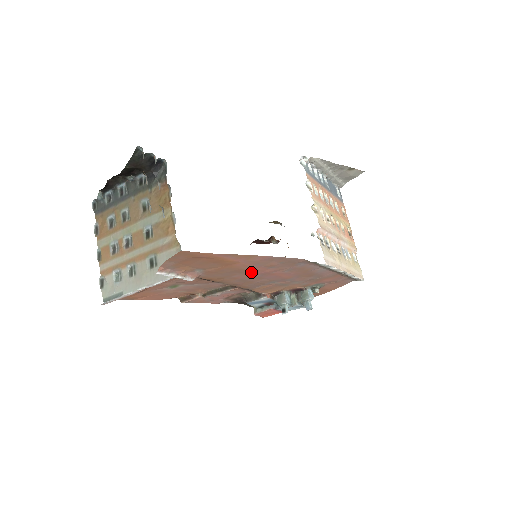
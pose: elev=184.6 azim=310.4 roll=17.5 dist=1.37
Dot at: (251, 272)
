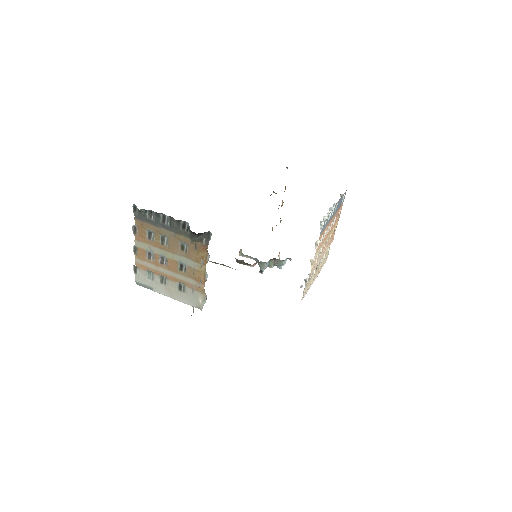
Dot at: occluded
